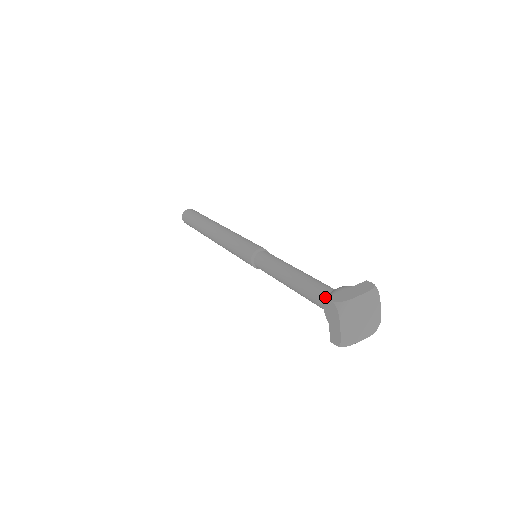
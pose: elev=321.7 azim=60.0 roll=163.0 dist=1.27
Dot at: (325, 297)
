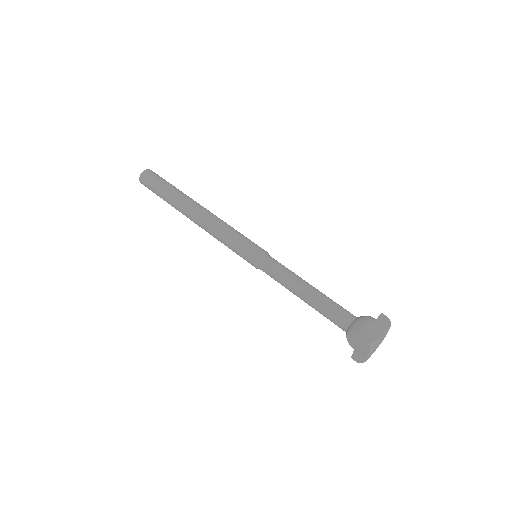
Dot at: (348, 324)
